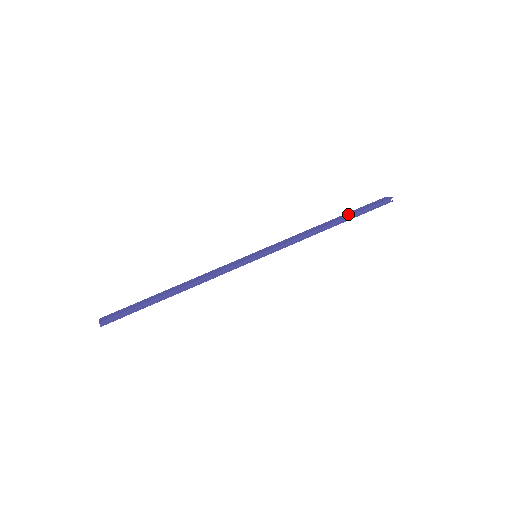
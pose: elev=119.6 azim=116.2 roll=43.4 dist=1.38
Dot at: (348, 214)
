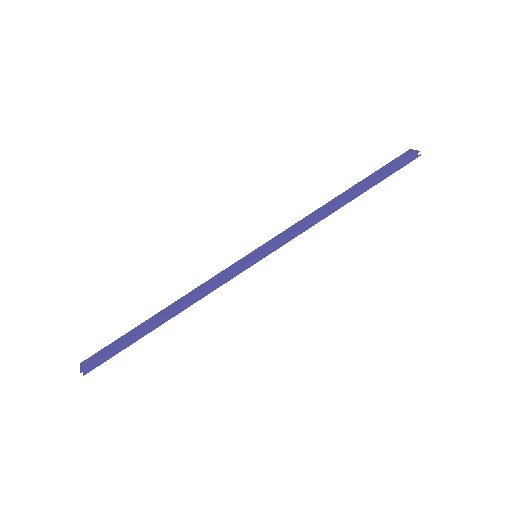
Dot at: (364, 182)
